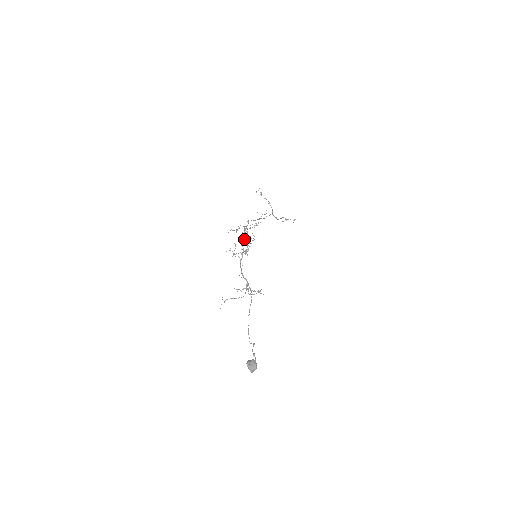
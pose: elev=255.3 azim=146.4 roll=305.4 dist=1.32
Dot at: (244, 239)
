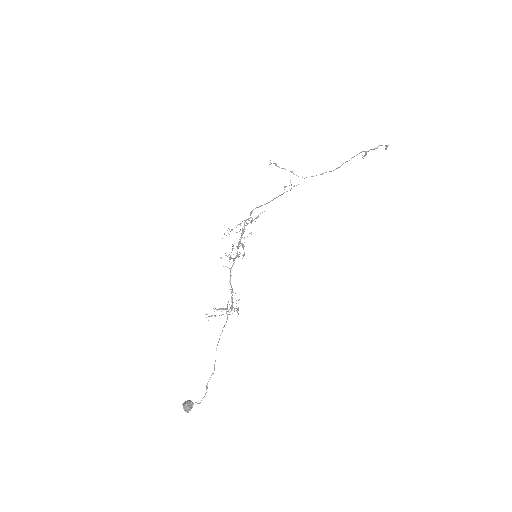
Dot at: (240, 240)
